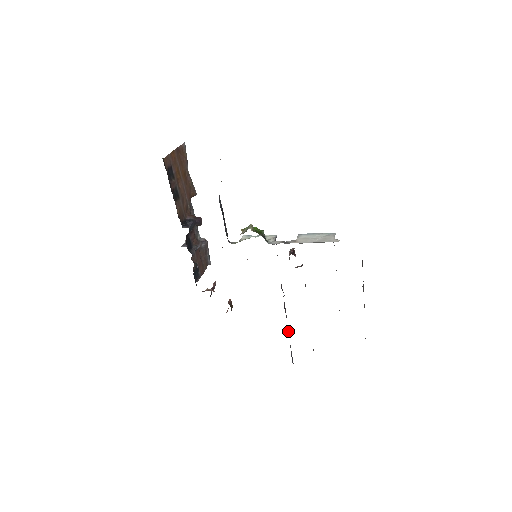
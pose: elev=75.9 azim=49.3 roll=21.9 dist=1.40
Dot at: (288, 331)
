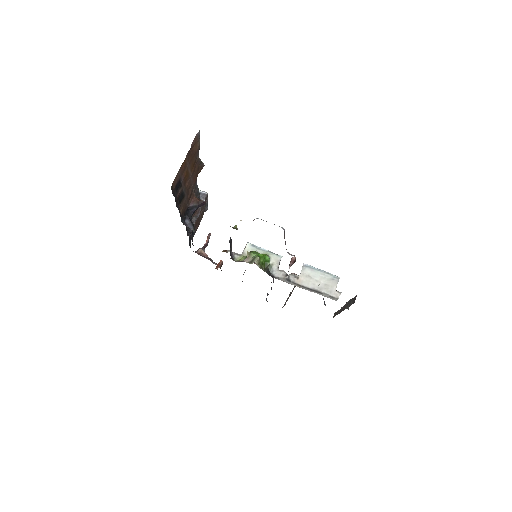
Dot at: occluded
